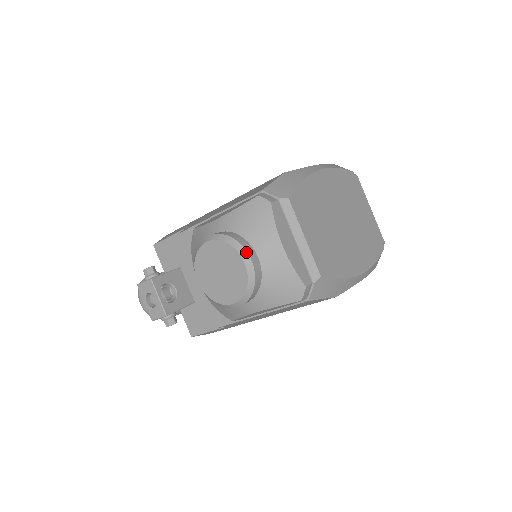
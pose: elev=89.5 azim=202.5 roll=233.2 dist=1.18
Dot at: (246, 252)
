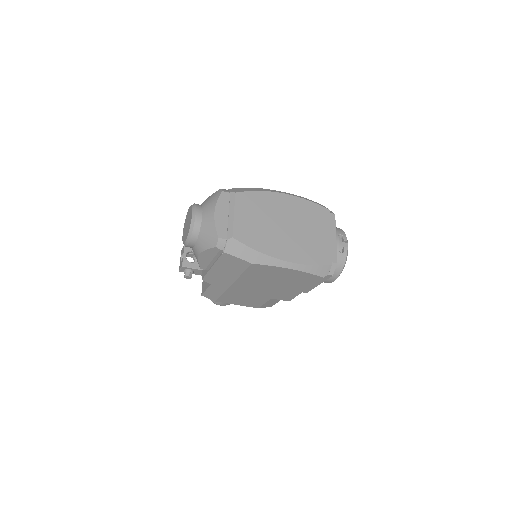
Dot at: (195, 211)
